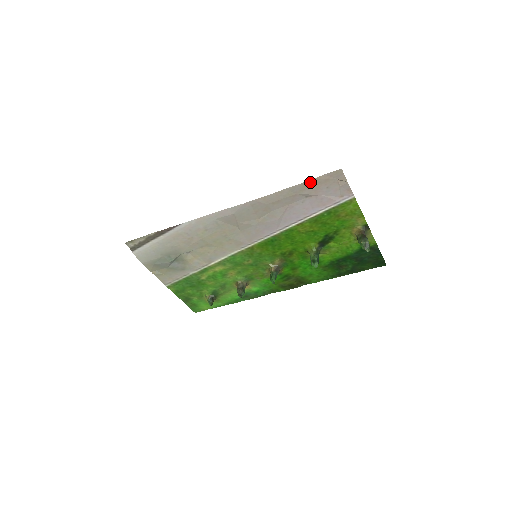
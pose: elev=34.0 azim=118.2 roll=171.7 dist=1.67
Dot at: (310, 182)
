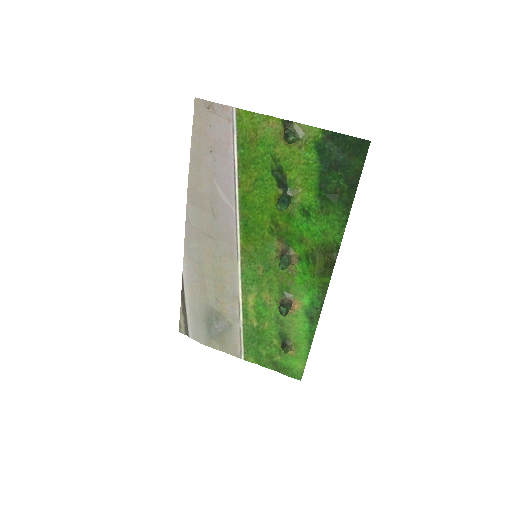
Dot at: (194, 136)
